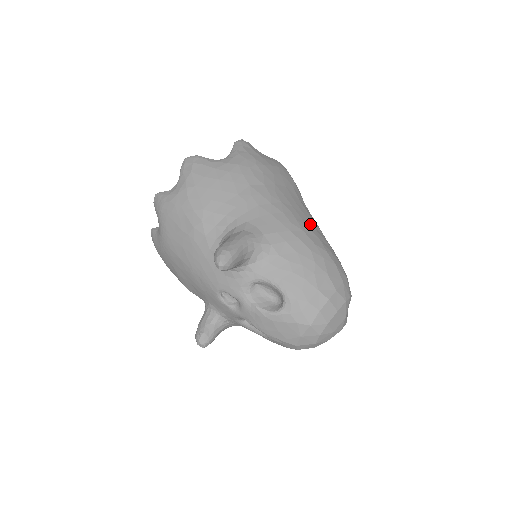
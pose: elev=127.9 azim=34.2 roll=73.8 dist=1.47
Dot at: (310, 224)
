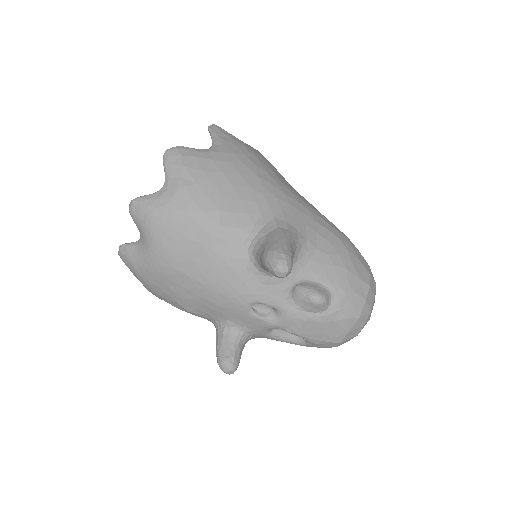
Dot at: (318, 211)
